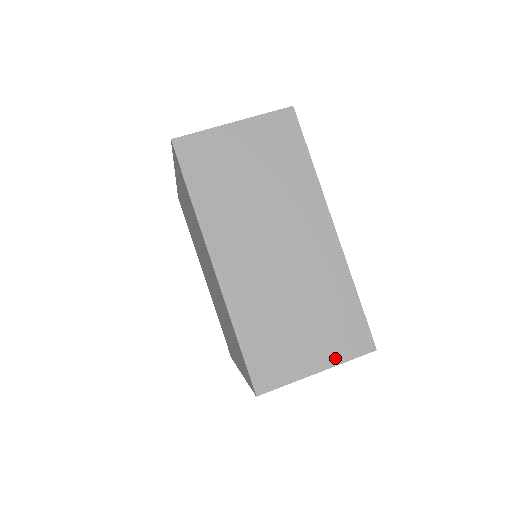
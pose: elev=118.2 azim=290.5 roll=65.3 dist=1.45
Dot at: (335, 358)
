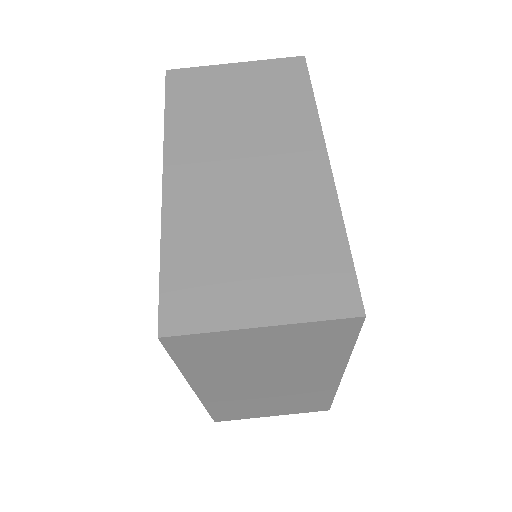
Dot at: (294, 312)
